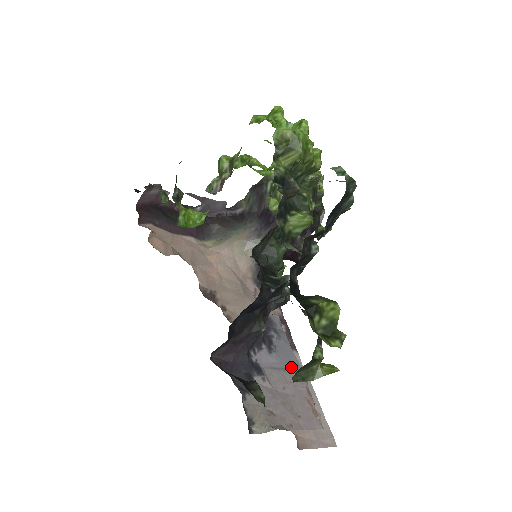
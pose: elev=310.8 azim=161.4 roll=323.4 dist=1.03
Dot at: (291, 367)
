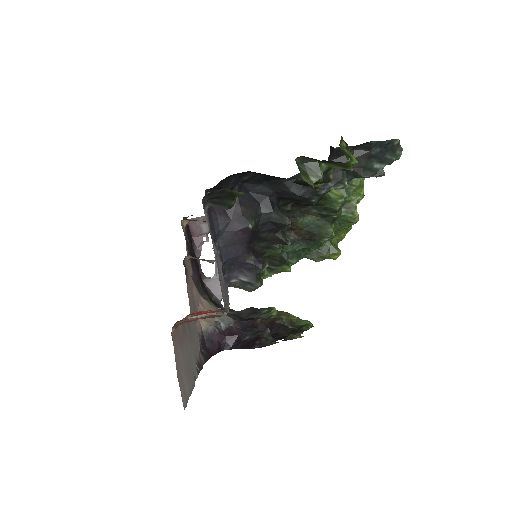
Dot at: (226, 294)
